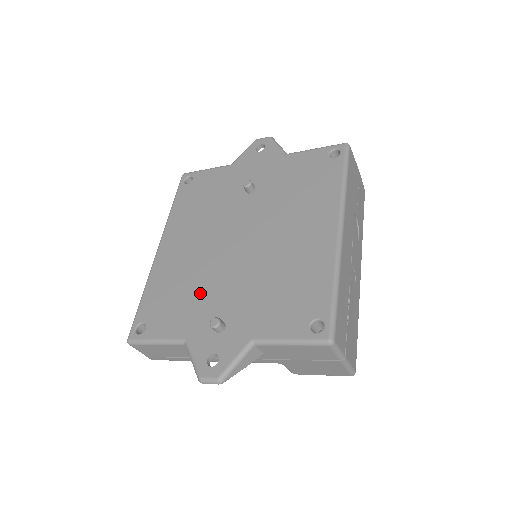
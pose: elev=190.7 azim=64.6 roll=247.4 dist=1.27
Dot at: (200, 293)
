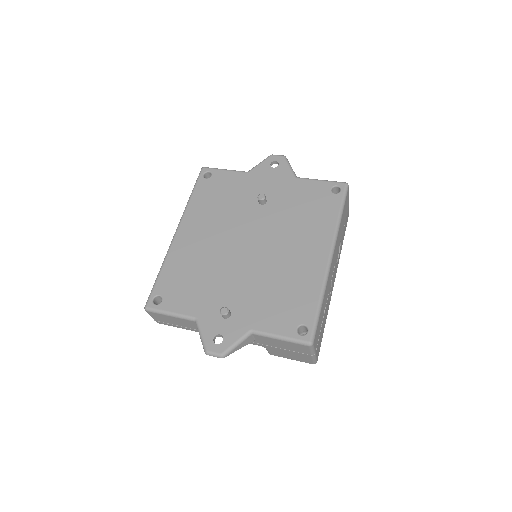
Dot at: (211, 282)
